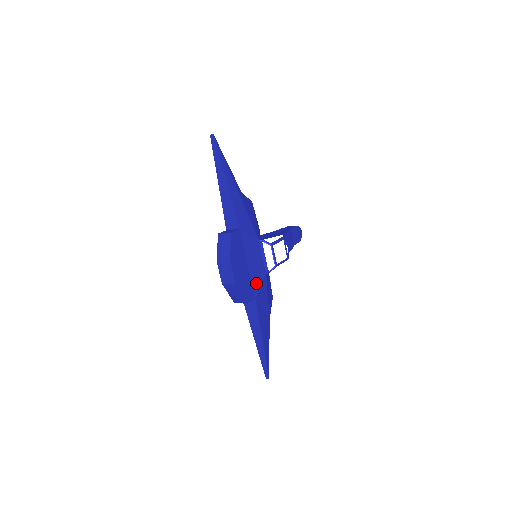
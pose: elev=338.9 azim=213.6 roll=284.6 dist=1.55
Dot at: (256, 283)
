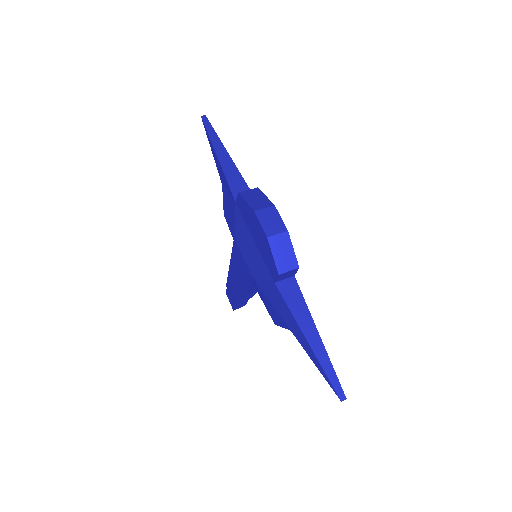
Dot at: occluded
